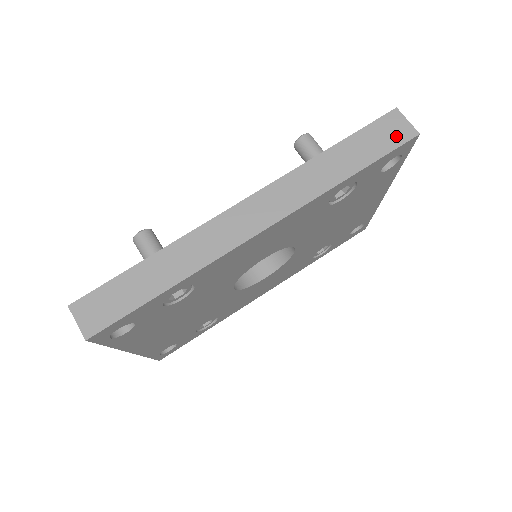
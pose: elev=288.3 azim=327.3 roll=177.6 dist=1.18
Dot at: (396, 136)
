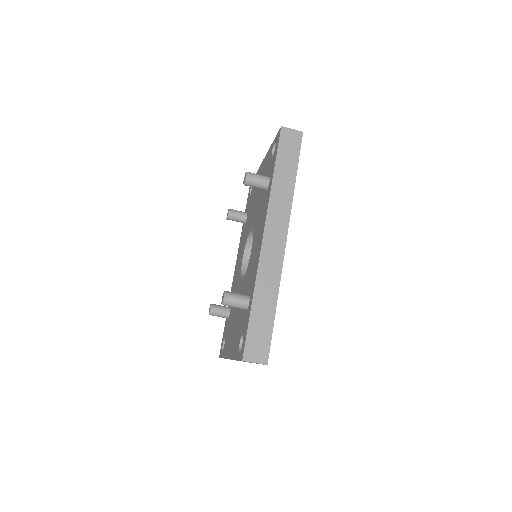
Dot at: (295, 142)
